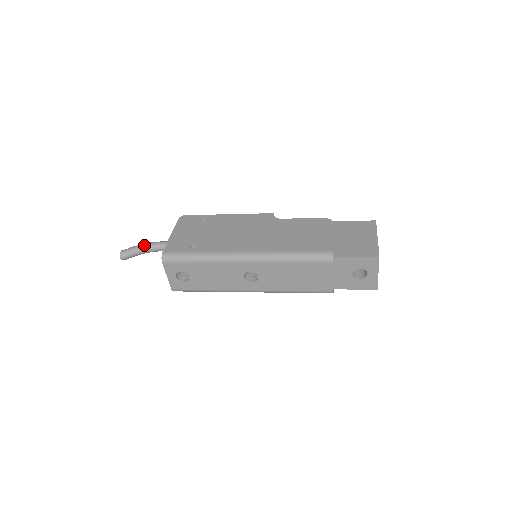
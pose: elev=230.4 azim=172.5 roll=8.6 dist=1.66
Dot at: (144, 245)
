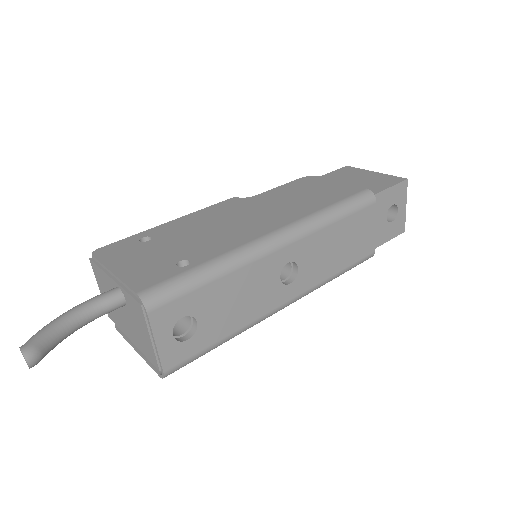
Dot at: (65, 316)
